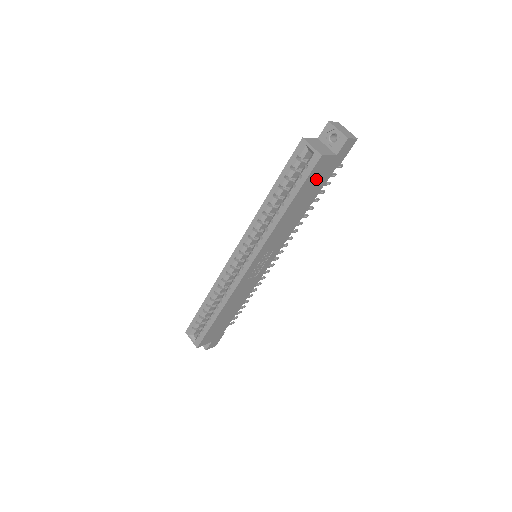
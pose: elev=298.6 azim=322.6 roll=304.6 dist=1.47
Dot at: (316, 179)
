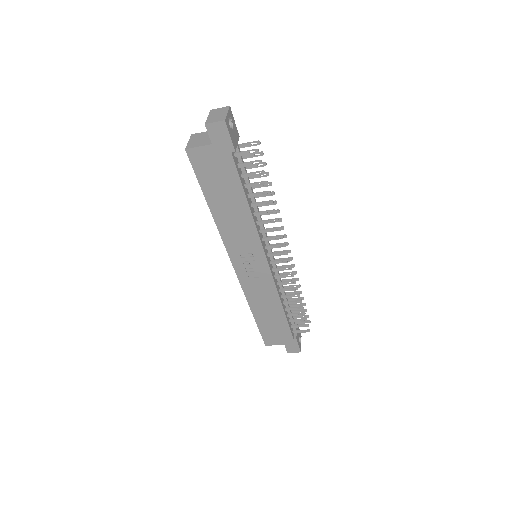
Dot at: (214, 172)
